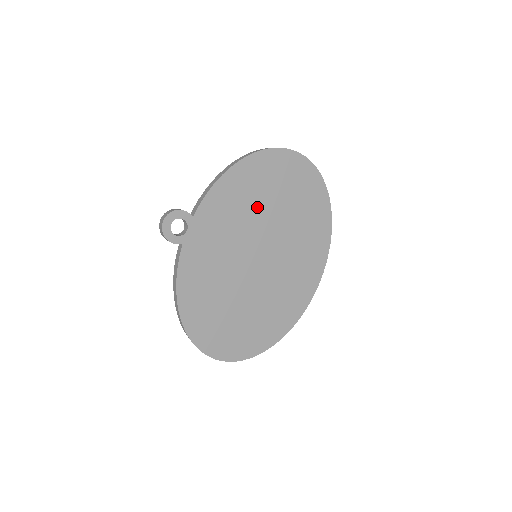
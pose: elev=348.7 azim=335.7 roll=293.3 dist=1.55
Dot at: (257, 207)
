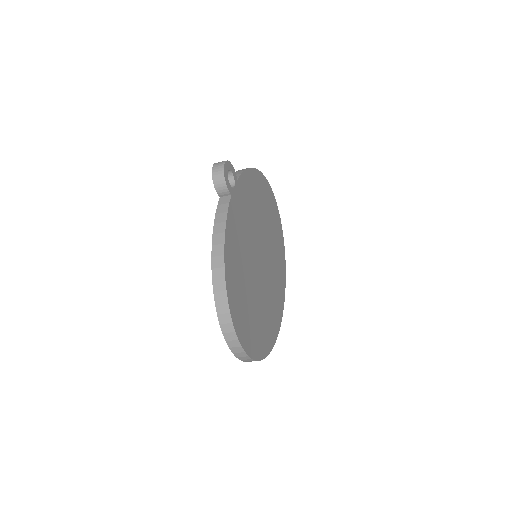
Dot at: (261, 213)
